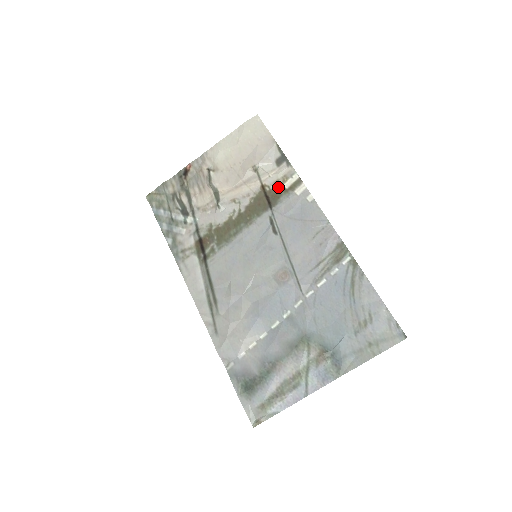
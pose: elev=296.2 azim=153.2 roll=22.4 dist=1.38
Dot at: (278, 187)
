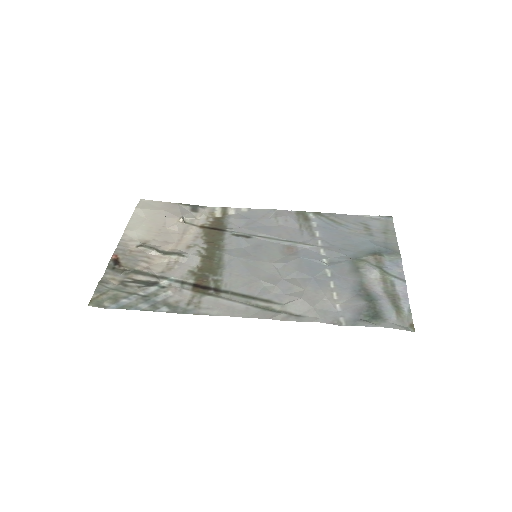
Dot at: (214, 219)
